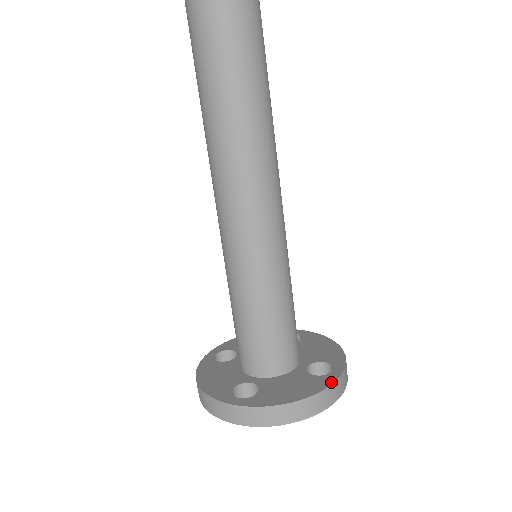
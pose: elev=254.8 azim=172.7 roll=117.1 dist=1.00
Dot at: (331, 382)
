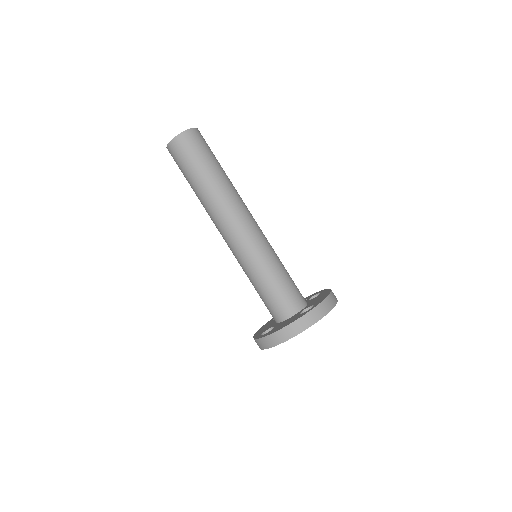
Dot at: (302, 315)
